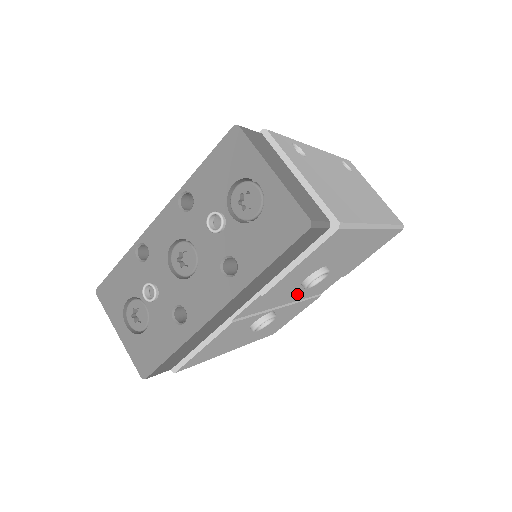
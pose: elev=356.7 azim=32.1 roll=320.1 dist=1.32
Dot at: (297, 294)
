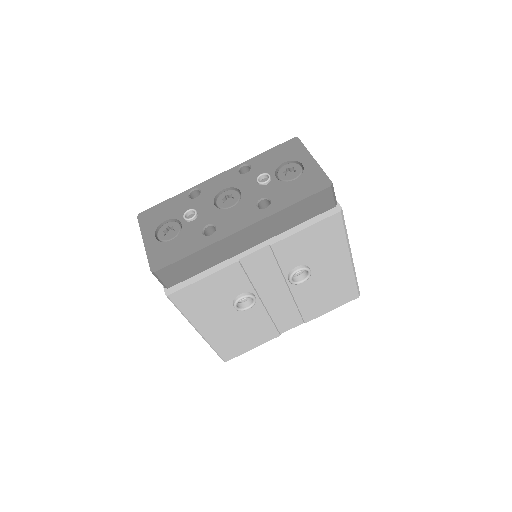
Dot at: (275, 296)
